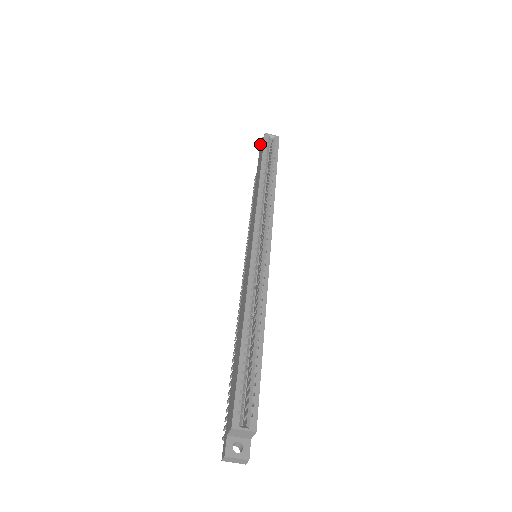
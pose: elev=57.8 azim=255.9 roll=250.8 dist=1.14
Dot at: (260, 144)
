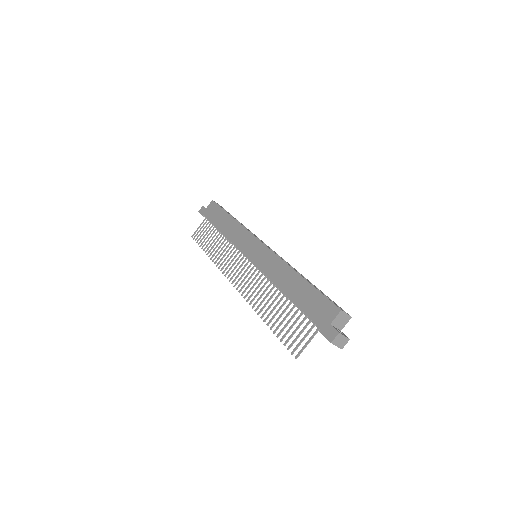
Dot at: (201, 210)
